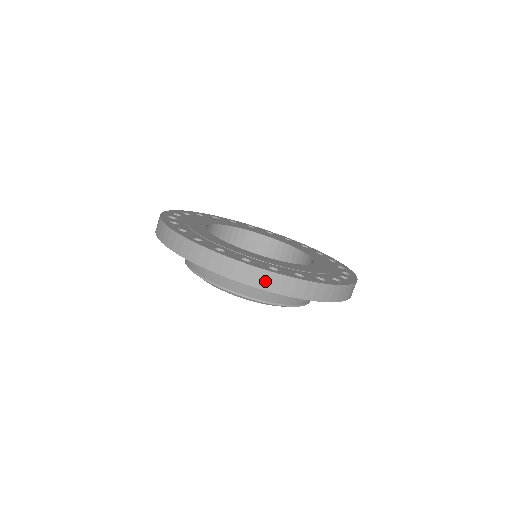
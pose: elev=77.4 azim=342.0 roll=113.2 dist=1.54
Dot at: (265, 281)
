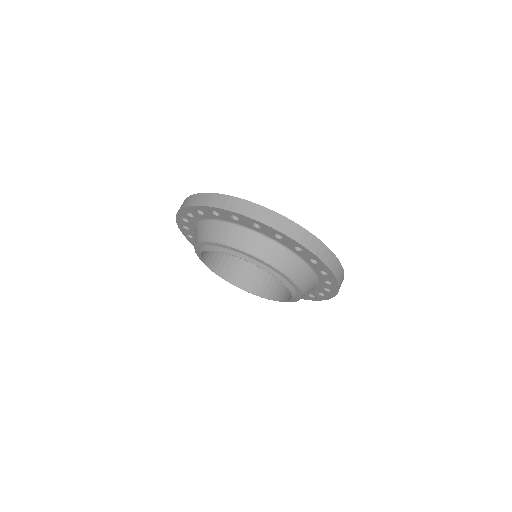
Dot at: (280, 224)
